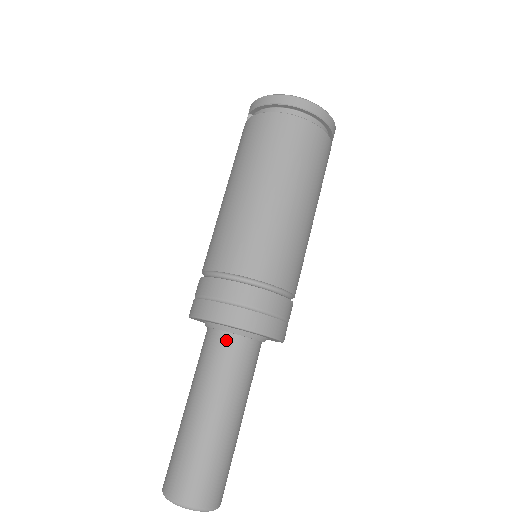
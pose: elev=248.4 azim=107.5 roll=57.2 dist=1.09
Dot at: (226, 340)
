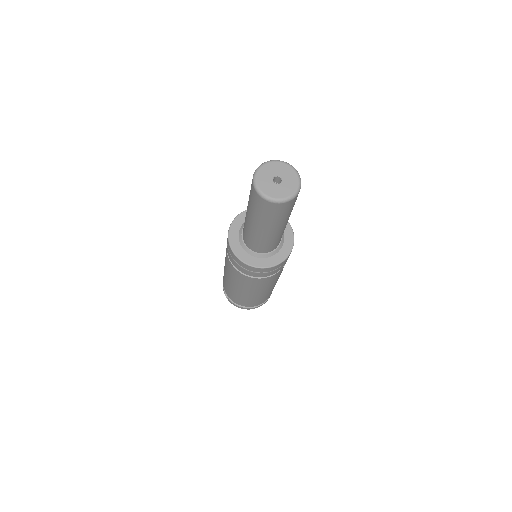
Dot at: occluded
